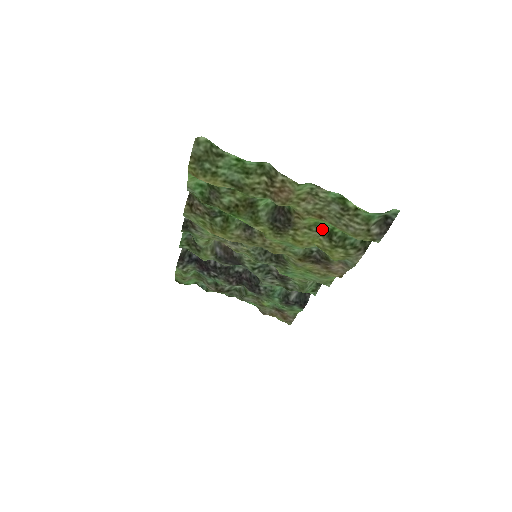
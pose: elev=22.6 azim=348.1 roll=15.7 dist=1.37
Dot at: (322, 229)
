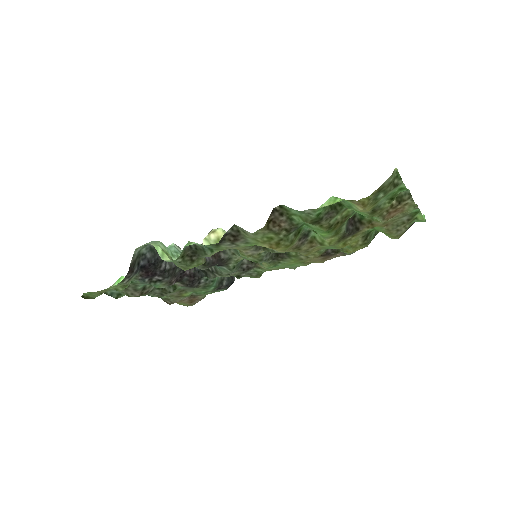
Dot at: (366, 232)
